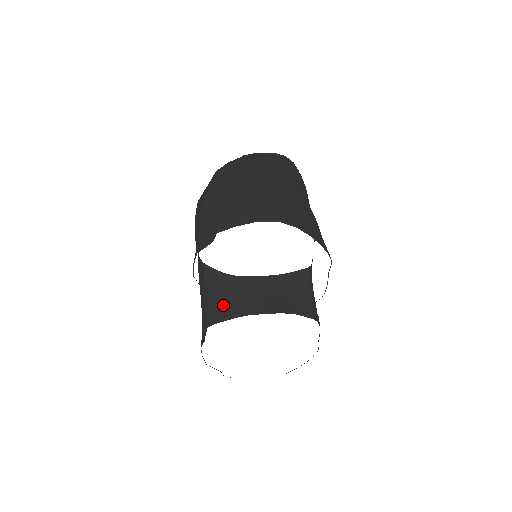
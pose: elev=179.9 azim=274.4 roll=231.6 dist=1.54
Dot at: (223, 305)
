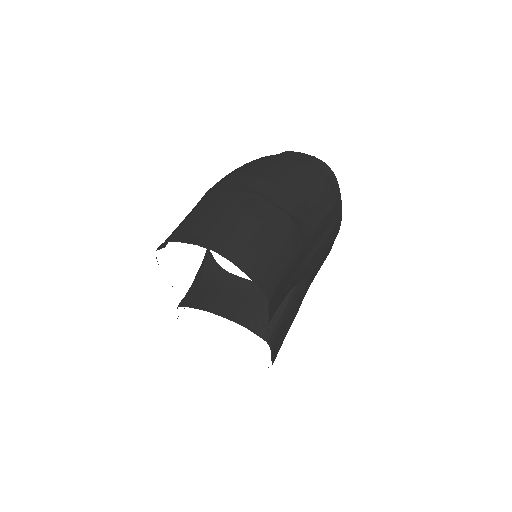
Dot at: (199, 292)
